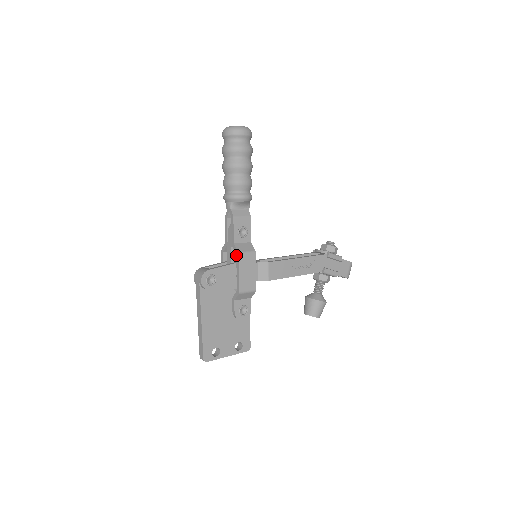
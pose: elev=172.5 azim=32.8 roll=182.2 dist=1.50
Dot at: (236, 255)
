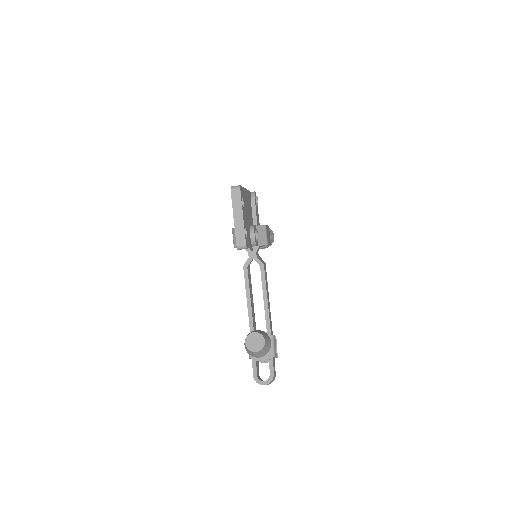
Dot at: occluded
